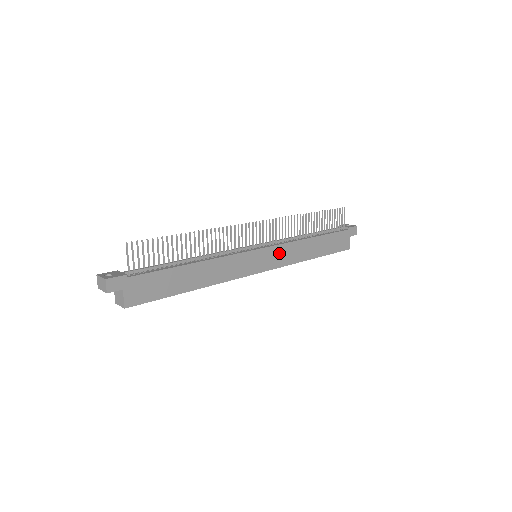
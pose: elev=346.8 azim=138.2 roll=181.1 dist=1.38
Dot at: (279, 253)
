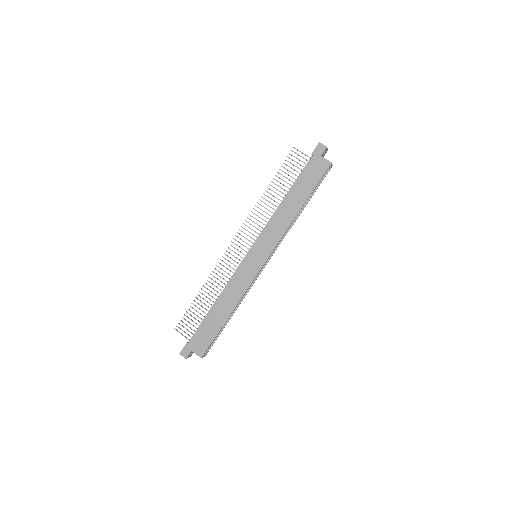
Dot at: (266, 239)
